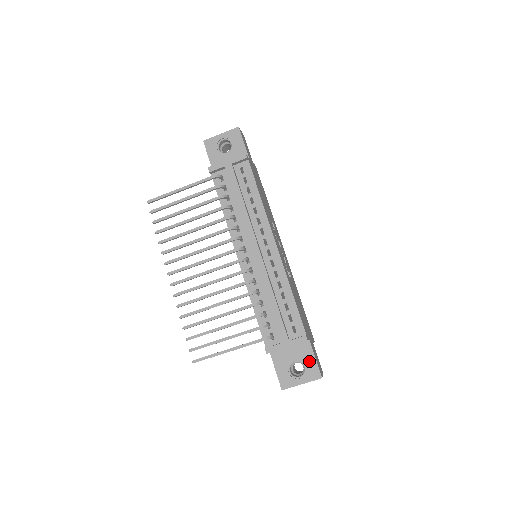
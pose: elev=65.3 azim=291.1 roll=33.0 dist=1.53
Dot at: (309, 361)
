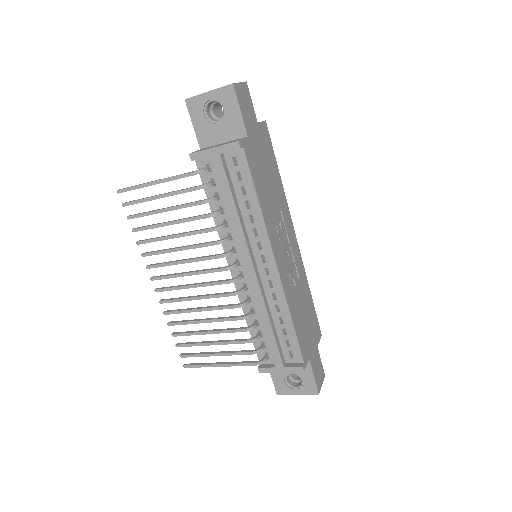
Dot at: (307, 377)
